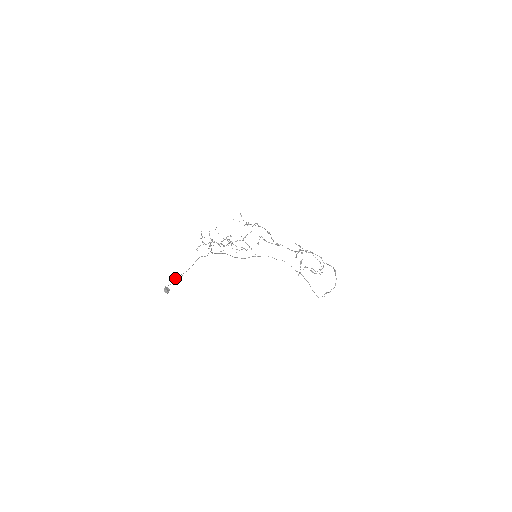
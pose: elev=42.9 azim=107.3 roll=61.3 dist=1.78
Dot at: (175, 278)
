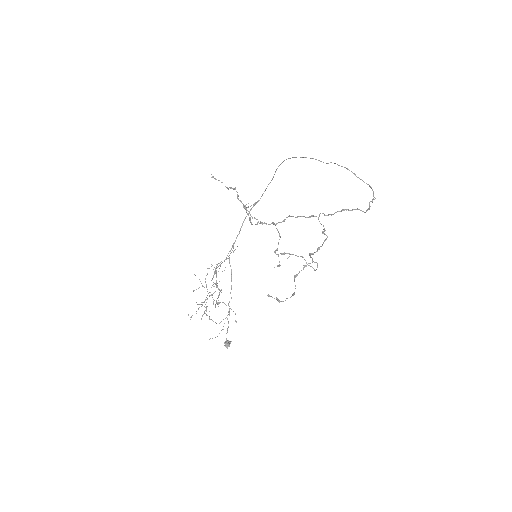
Dot at: occluded
